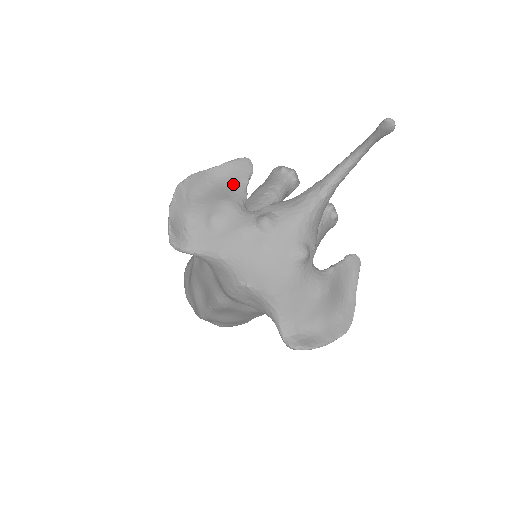
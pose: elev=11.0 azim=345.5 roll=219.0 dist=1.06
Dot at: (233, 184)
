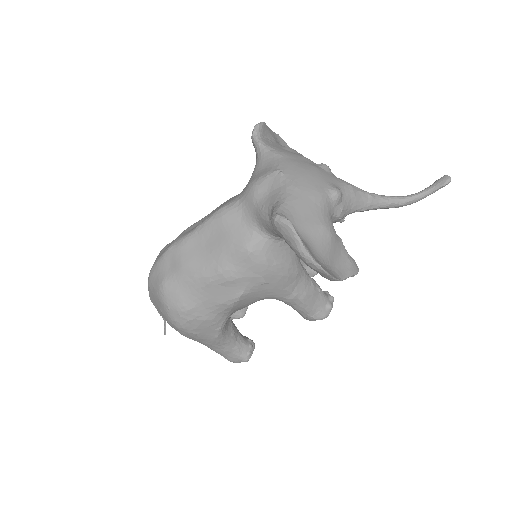
Dot at: occluded
